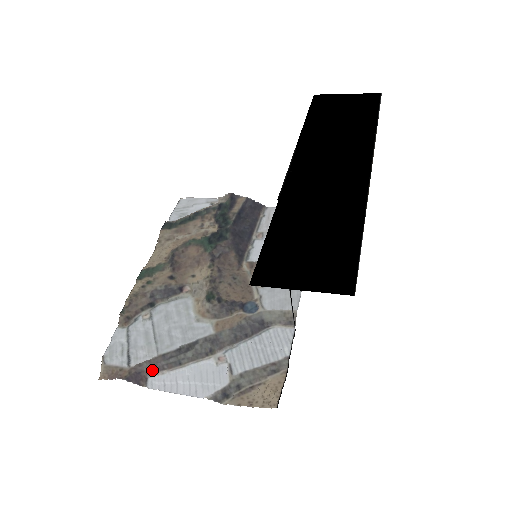
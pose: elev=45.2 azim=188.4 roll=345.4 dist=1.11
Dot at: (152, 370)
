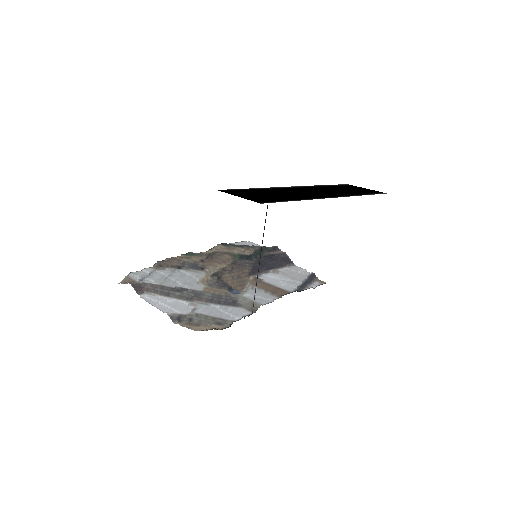
Dot at: (150, 290)
